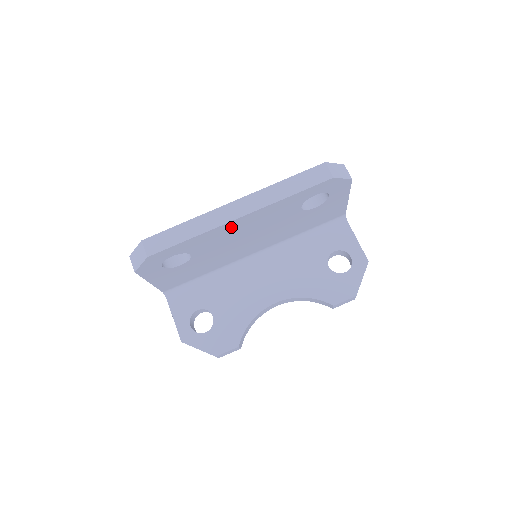
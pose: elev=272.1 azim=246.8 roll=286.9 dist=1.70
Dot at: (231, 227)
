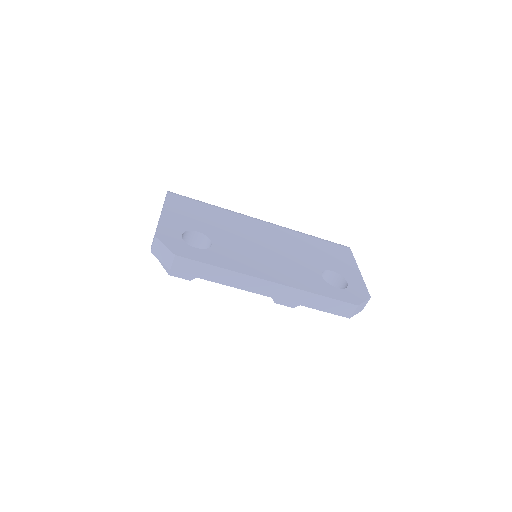
Dot at: occluded
